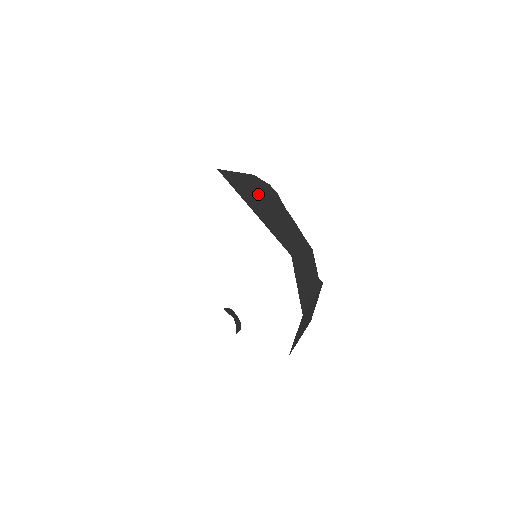
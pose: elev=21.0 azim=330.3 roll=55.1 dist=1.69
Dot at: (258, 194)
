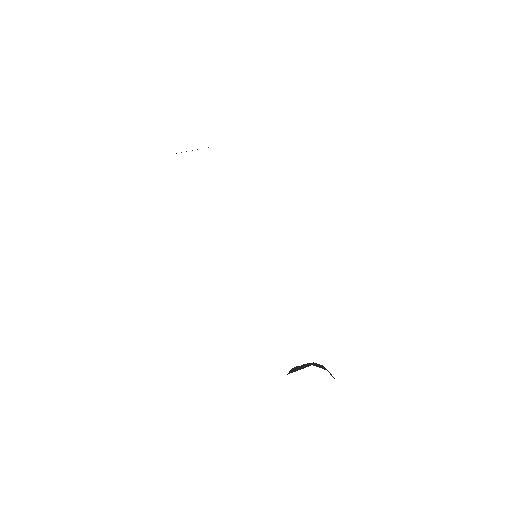
Dot at: occluded
